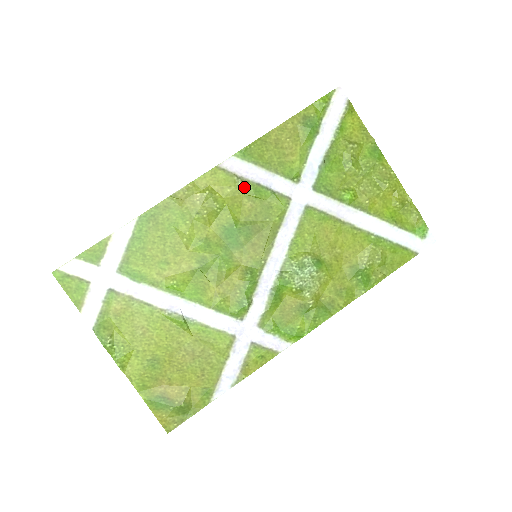
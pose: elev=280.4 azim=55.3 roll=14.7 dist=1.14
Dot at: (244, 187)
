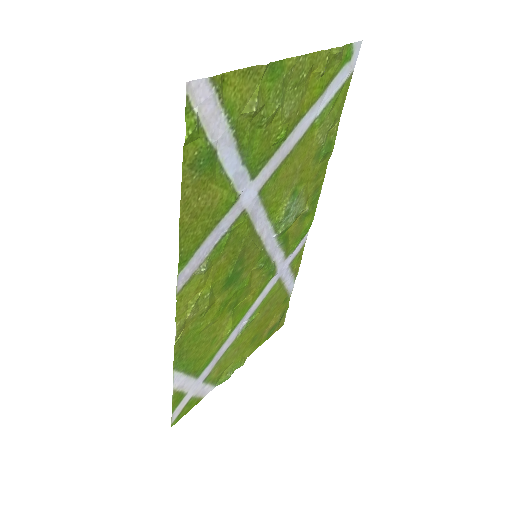
Dot at: (209, 264)
